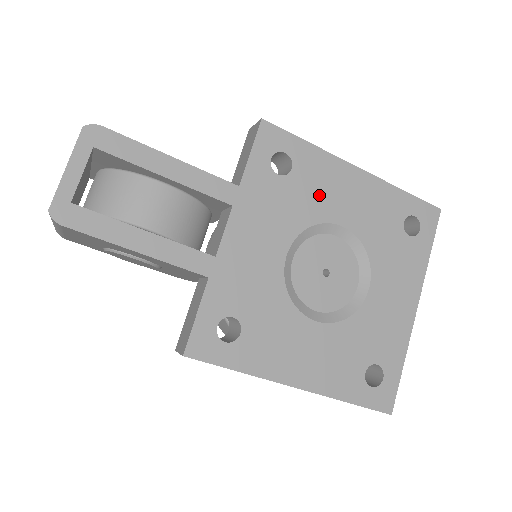
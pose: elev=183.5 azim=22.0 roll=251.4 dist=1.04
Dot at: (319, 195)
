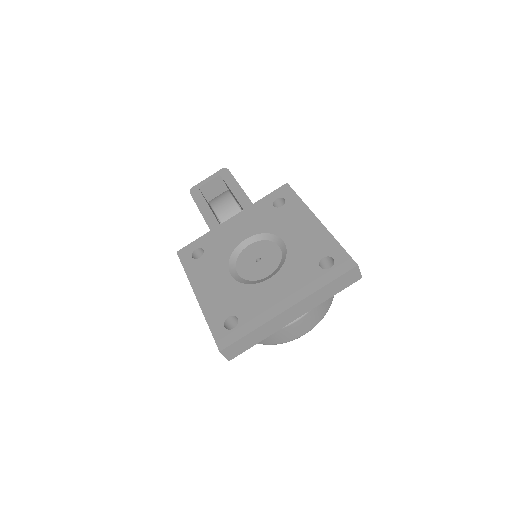
Dot at: (285, 222)
